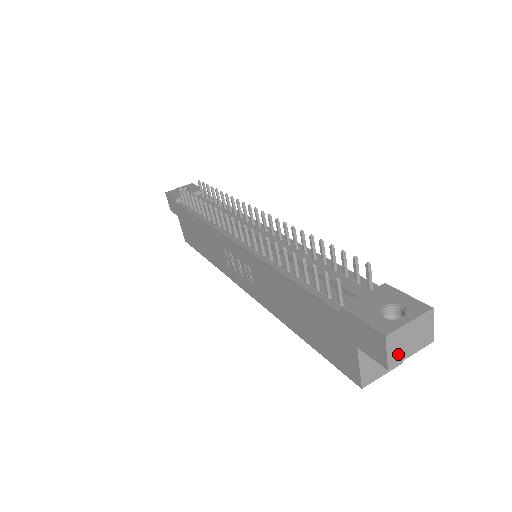
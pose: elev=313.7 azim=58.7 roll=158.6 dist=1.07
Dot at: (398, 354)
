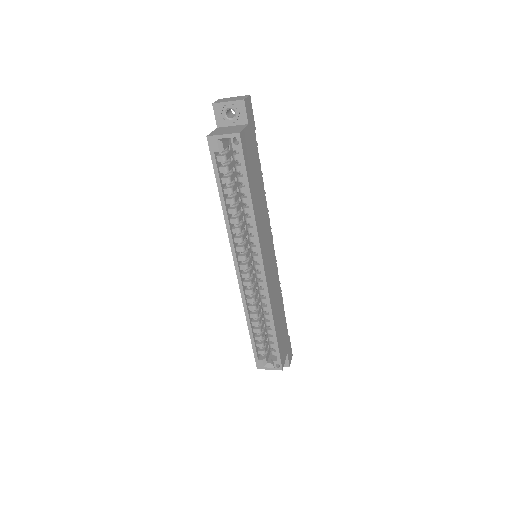
Dot at: (221, 102)
